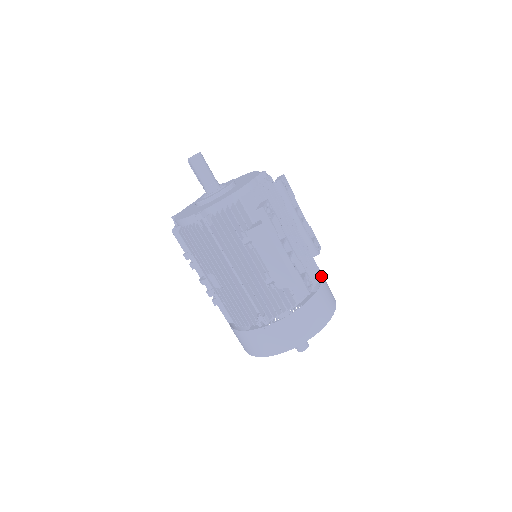
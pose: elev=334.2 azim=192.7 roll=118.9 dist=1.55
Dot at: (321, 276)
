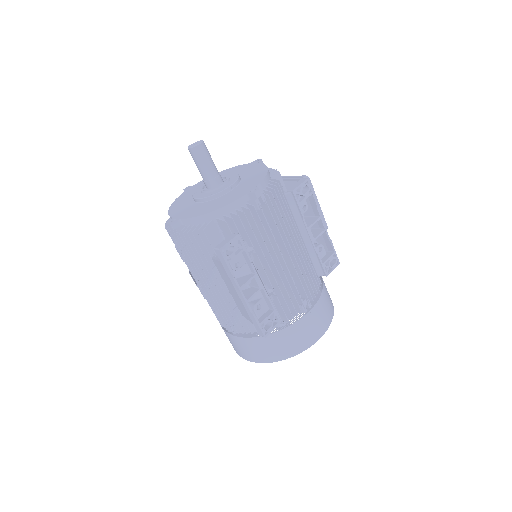
Dot at: (325, 296)
